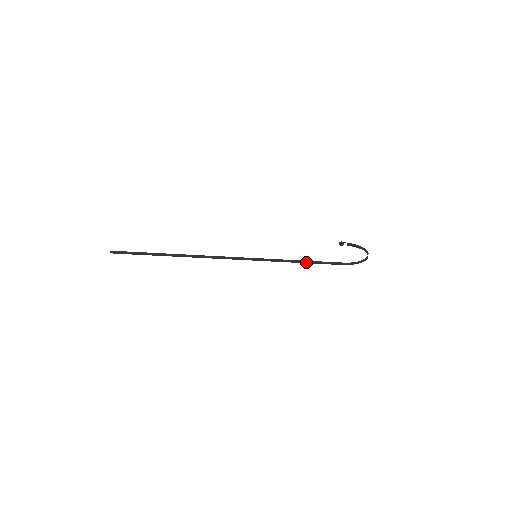
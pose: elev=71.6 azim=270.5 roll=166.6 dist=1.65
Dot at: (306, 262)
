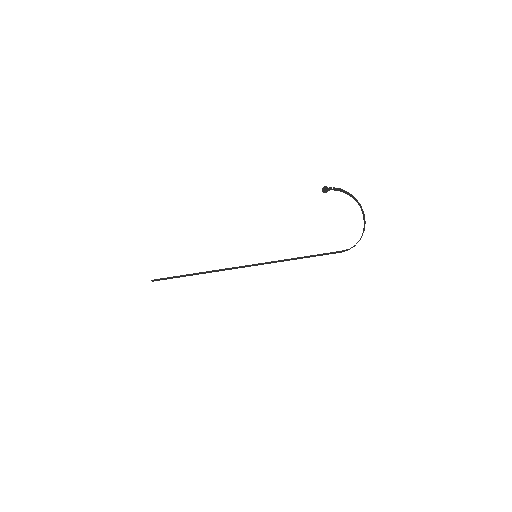
Dot at: (305, 256)
